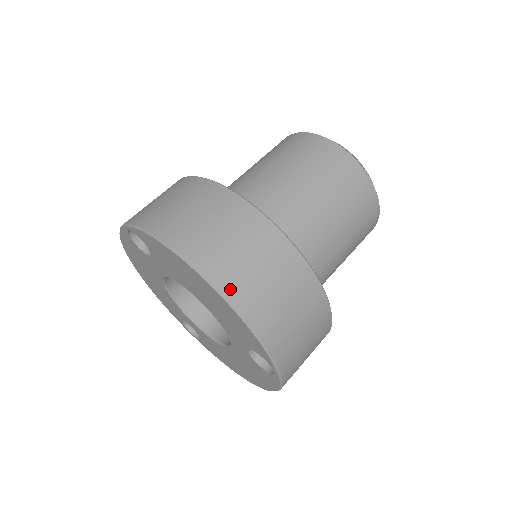
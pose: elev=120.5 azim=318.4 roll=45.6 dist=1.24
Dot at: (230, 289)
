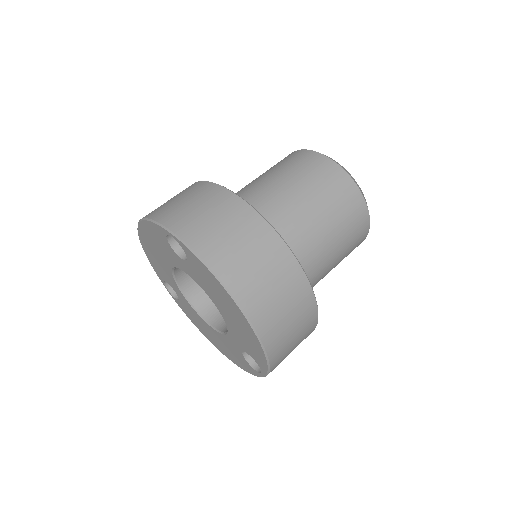
Dot at: (264, 330)
